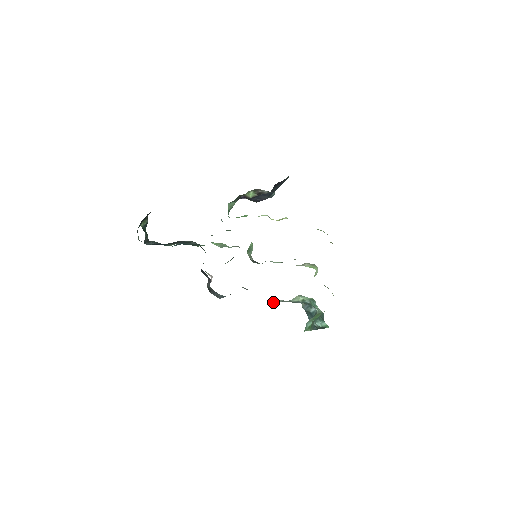
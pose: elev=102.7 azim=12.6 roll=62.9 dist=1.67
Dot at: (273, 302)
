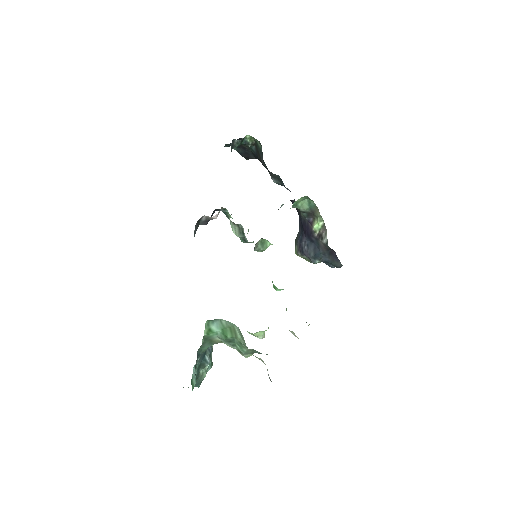
Dot at: occluded
